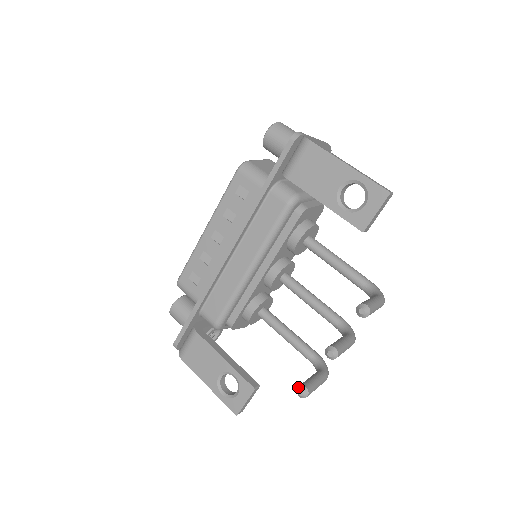
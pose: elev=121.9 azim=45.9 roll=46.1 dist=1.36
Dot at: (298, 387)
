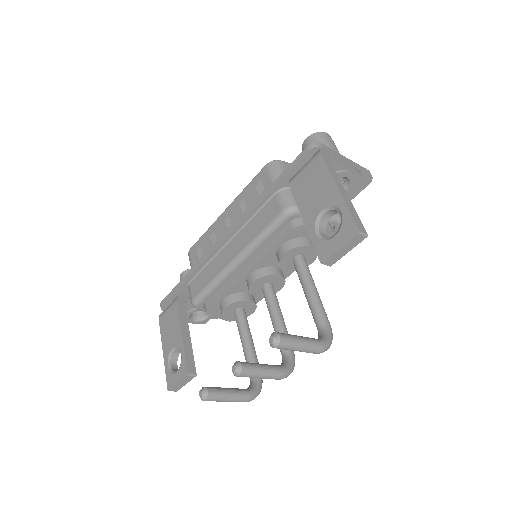
Dot at: (203, 387)
